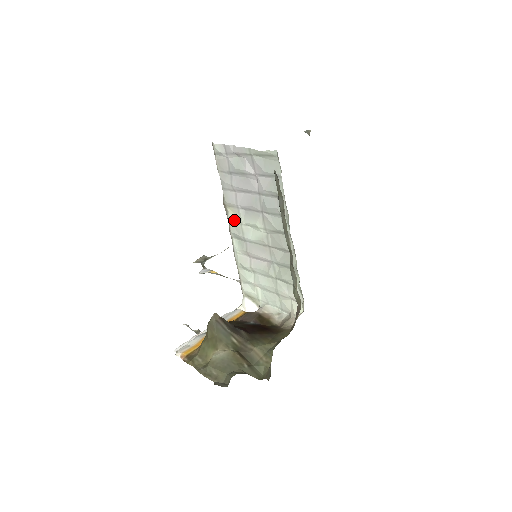
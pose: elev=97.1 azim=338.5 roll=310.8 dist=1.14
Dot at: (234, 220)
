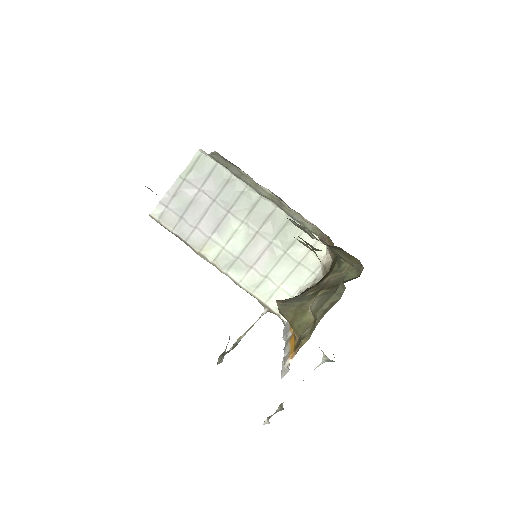
Dot at: (215, 254)
